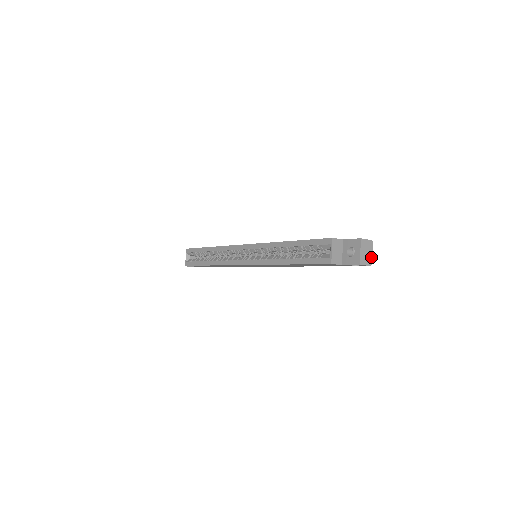
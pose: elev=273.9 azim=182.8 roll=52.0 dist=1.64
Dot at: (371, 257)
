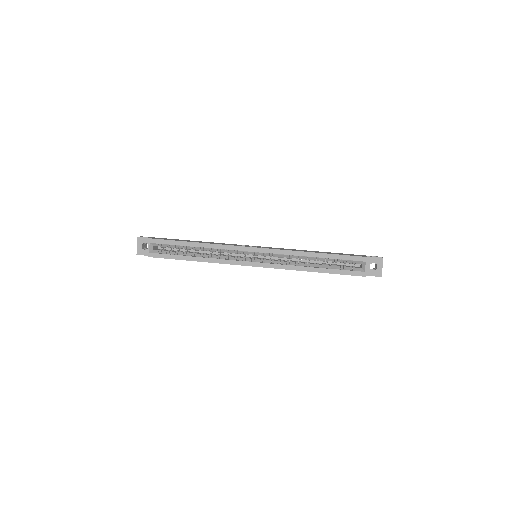
Dot at: occluded
